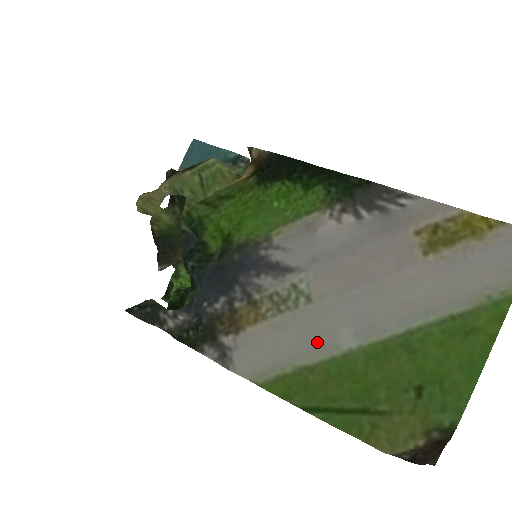
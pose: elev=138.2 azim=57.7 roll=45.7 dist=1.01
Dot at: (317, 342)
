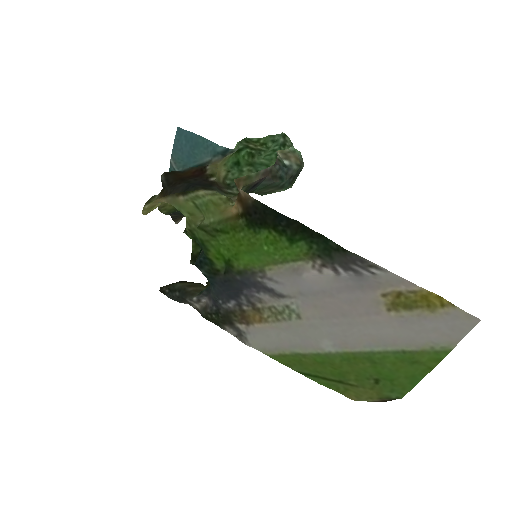
Dot at: (307, 341)
